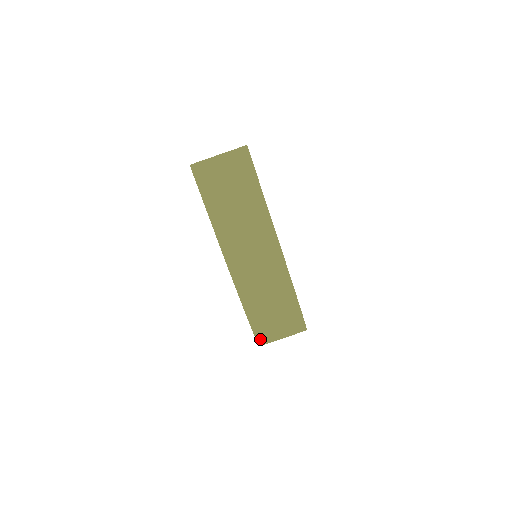
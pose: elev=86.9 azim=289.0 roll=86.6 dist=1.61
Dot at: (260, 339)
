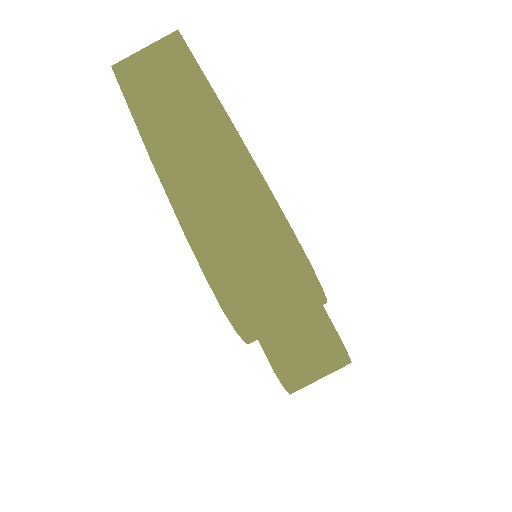
Dot at: (223, 296)
